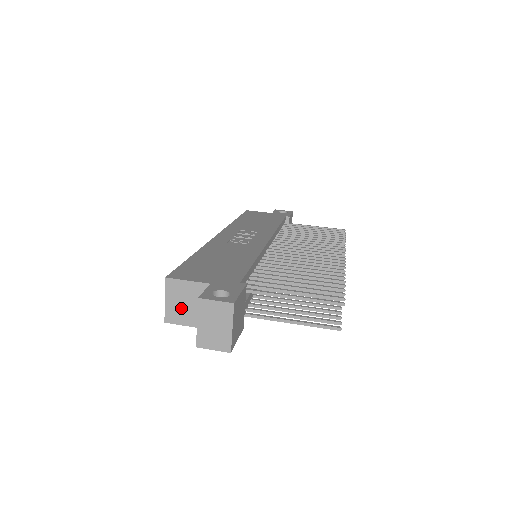
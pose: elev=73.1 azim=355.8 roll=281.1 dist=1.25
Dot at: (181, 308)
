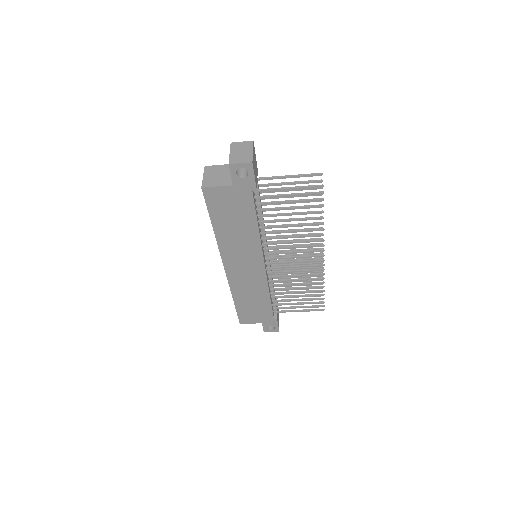
Dot at: (214, 178)
